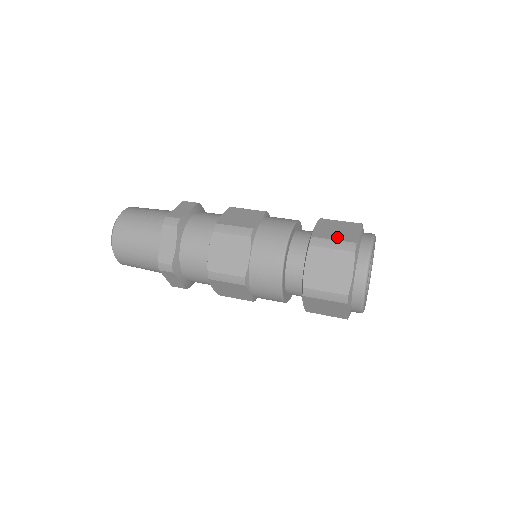
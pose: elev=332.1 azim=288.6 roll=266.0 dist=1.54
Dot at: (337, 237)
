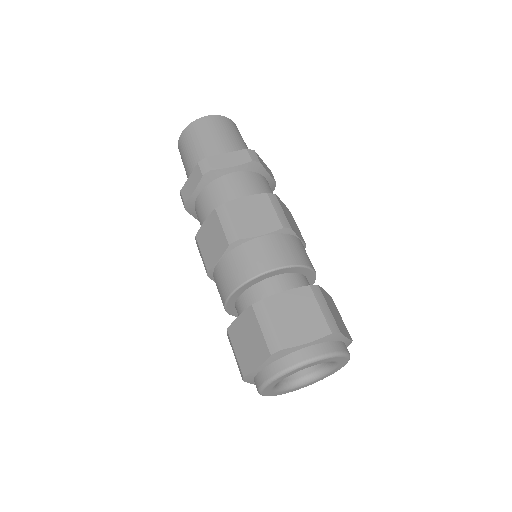
Dot at: (239, 352)
